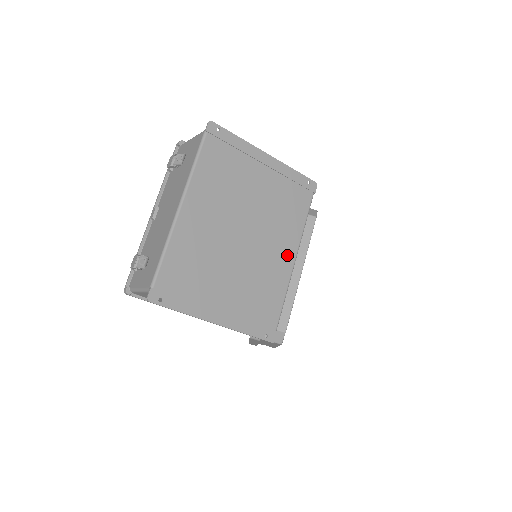
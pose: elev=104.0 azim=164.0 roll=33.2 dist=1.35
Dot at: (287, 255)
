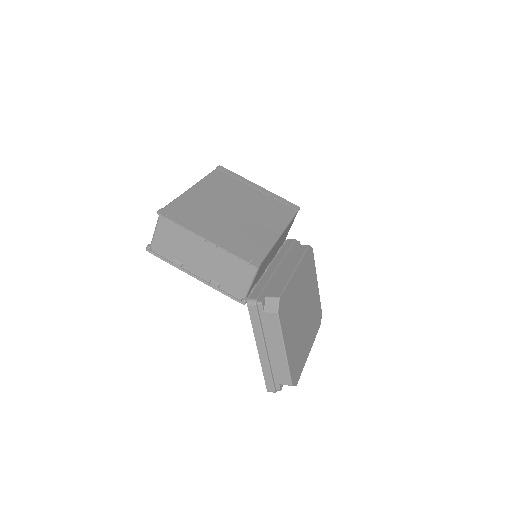
Dot at: (273, 230)
